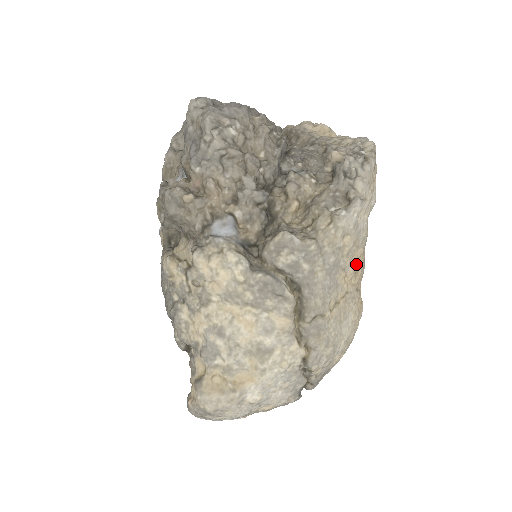
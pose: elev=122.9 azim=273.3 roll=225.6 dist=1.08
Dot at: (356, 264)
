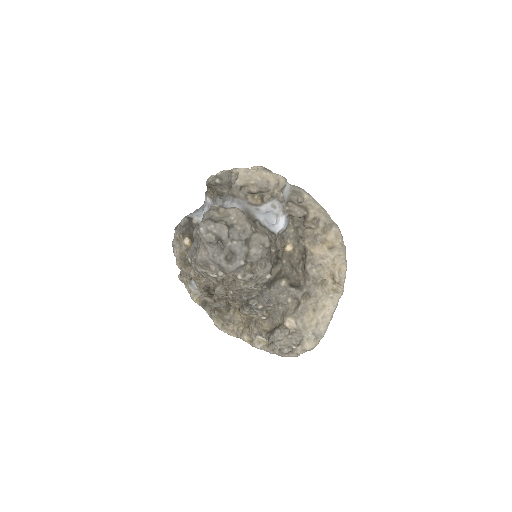
Dot at: occluded
